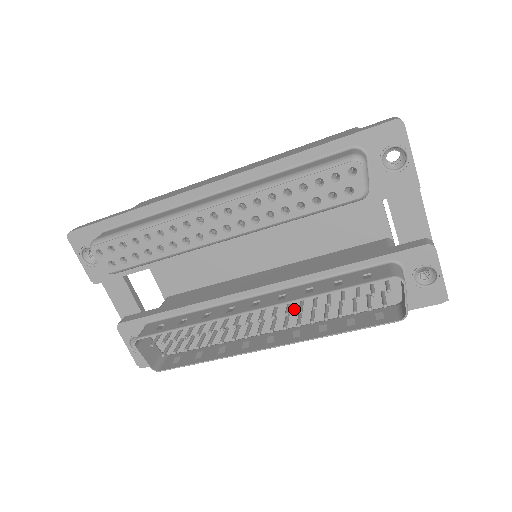
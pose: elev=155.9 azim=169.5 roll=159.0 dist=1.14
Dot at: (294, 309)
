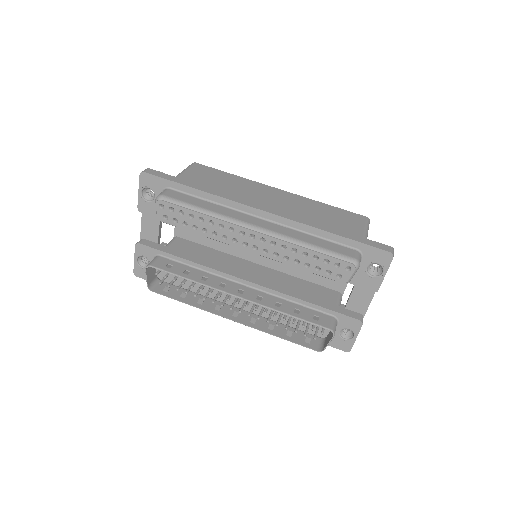
Dot at: occluded
